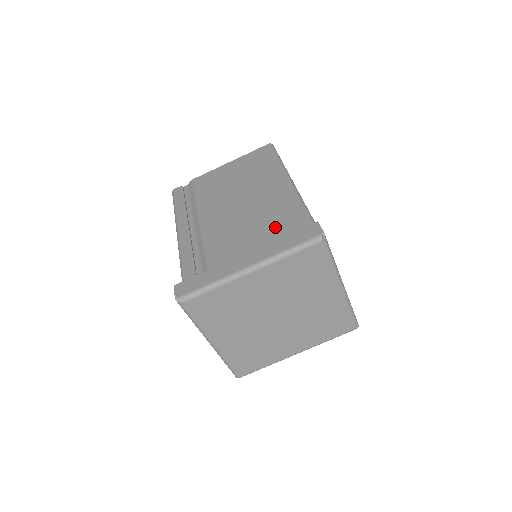
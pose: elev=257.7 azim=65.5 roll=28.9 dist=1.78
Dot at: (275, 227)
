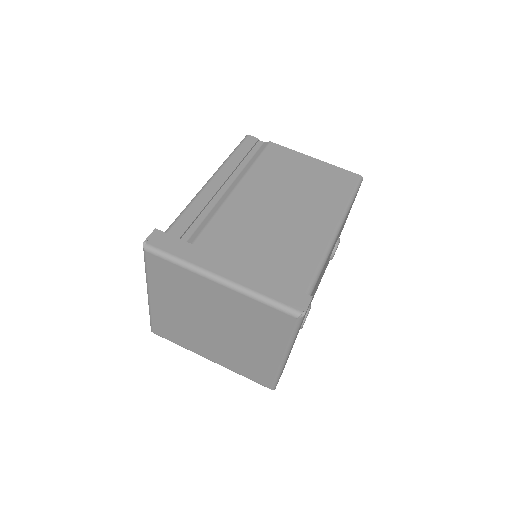
Dot at: (279, 262)
